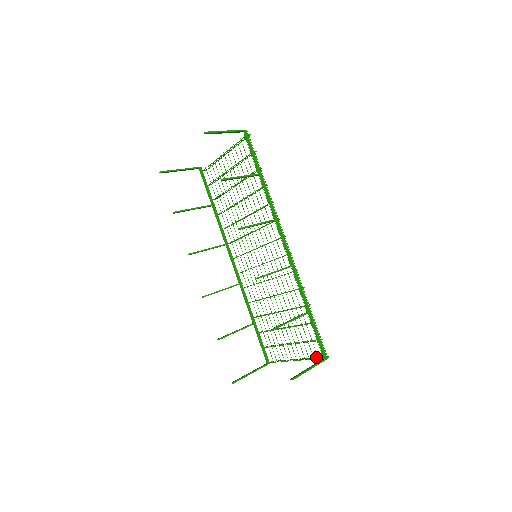
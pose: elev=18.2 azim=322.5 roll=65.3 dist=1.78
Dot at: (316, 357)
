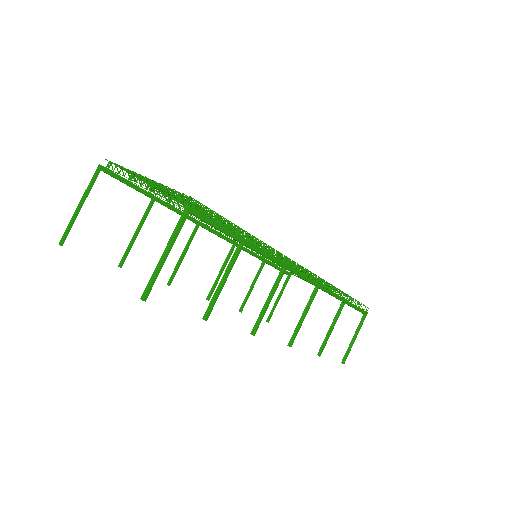
Dot at: (351, 299)
